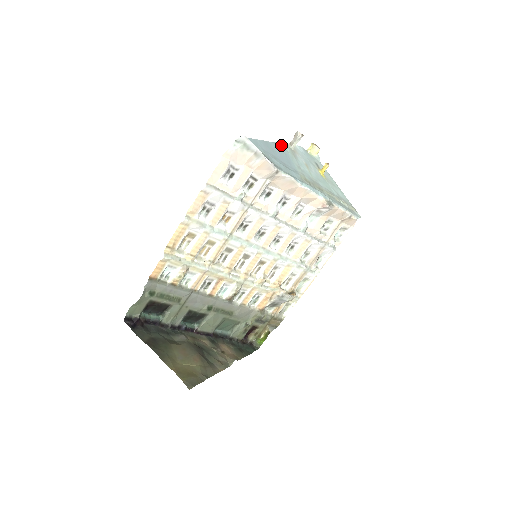
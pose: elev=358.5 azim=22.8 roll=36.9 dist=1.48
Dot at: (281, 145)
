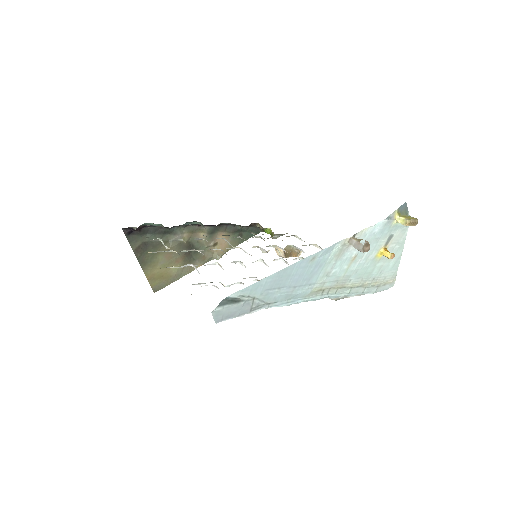
Dot at: (322, 252)
